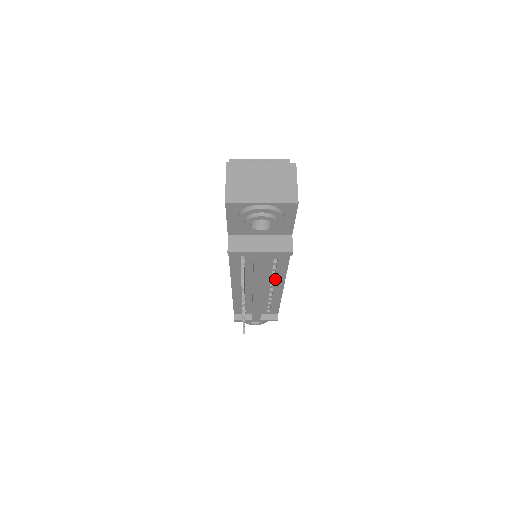
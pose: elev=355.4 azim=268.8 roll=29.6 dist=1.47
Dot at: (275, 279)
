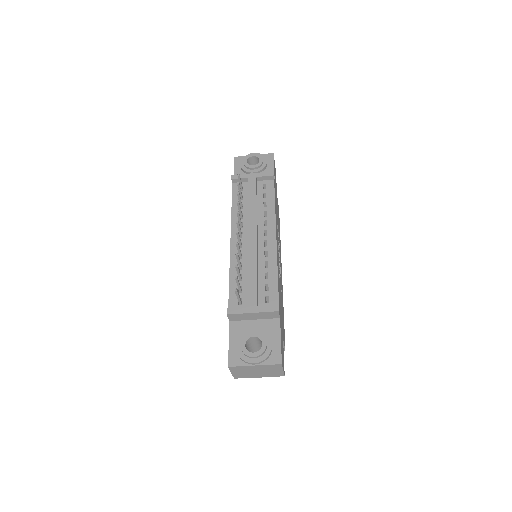
Dot at: (267, 224)
